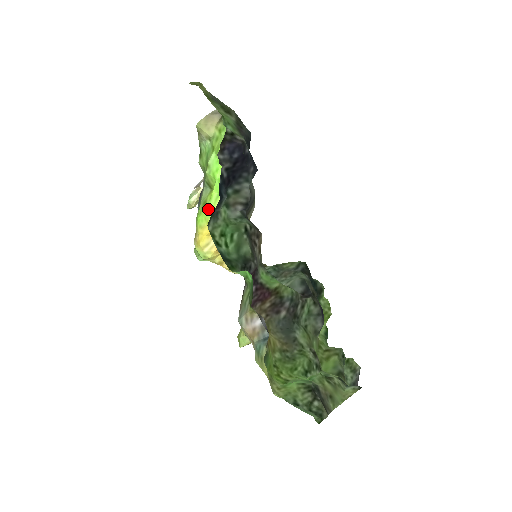
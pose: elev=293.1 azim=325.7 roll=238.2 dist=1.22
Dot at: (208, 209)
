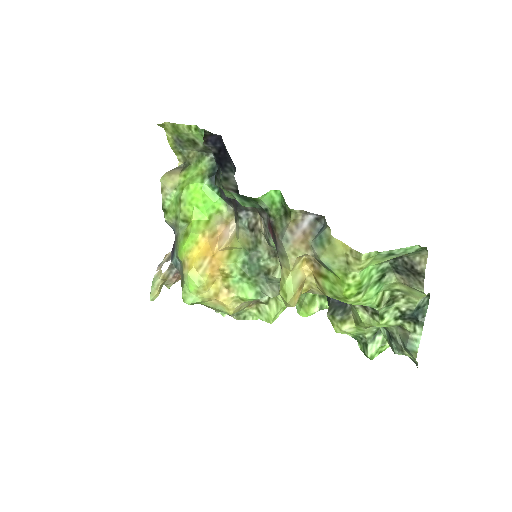
Dot at: (192, 232)
